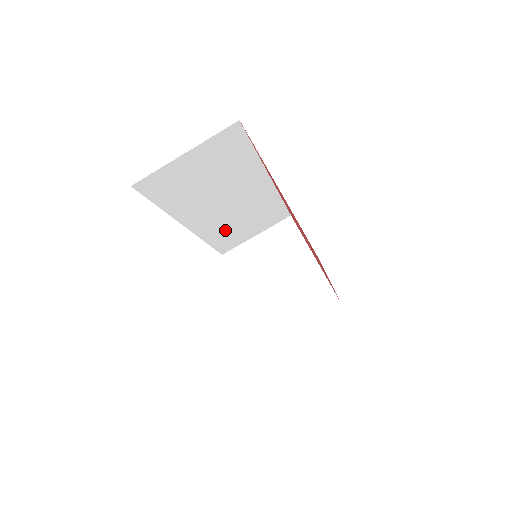
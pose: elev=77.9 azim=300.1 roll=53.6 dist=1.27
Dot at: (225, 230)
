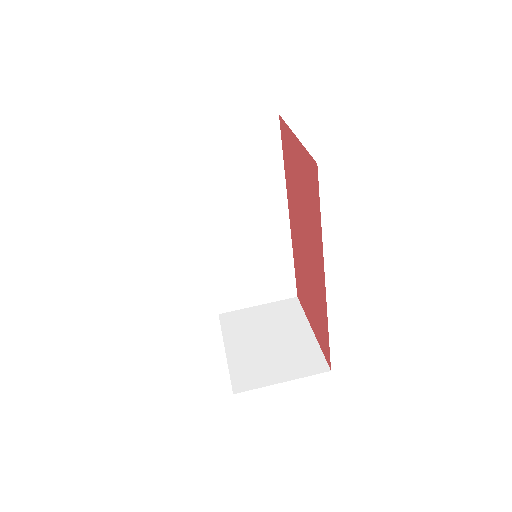
Dot at: (232, 269)
